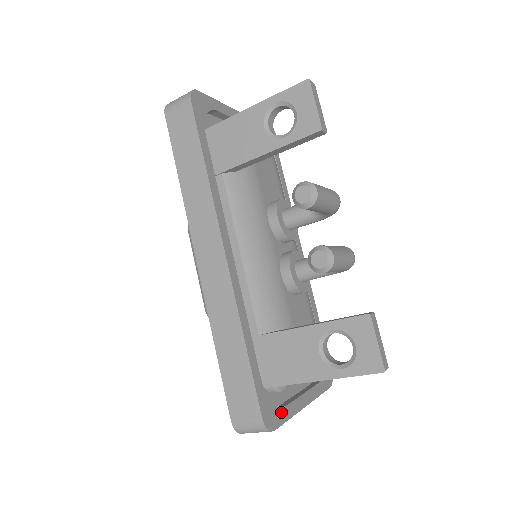
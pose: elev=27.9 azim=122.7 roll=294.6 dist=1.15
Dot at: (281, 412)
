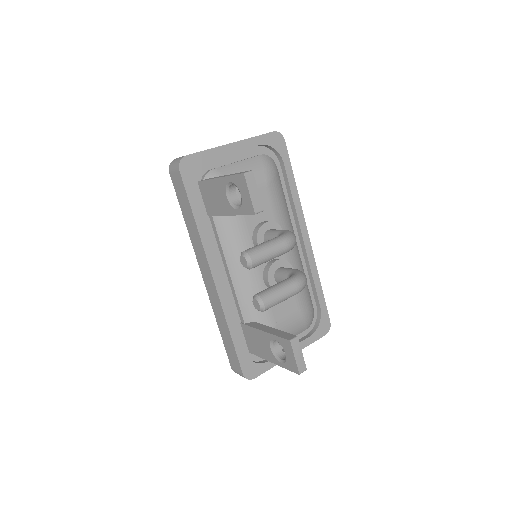
Dot at: (263, 366)
